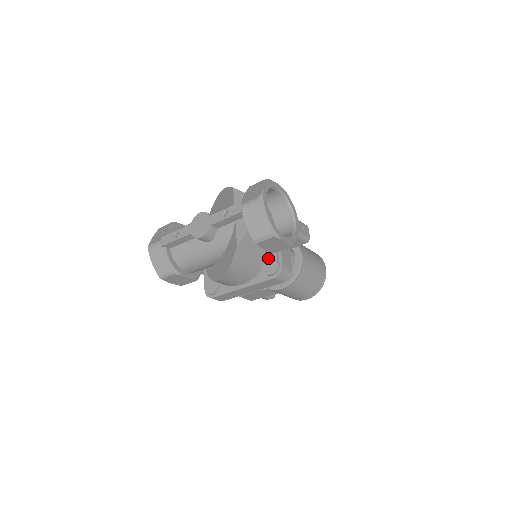
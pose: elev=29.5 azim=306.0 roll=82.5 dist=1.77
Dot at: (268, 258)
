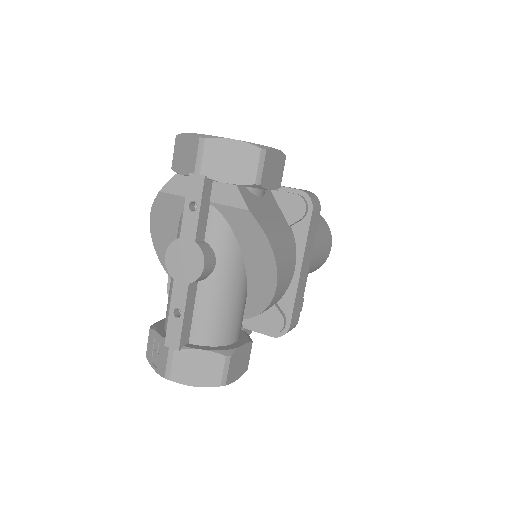
Dot at: (280, 207)
